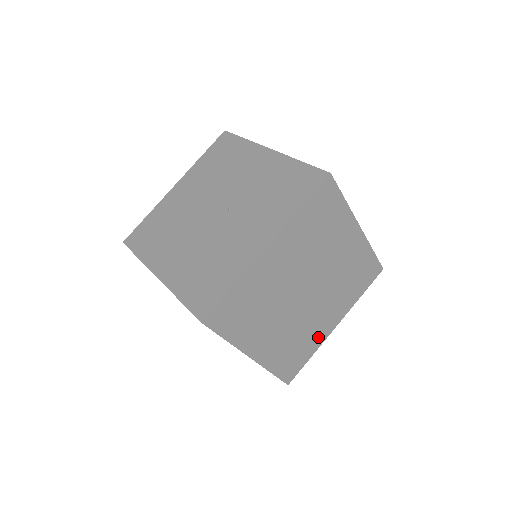
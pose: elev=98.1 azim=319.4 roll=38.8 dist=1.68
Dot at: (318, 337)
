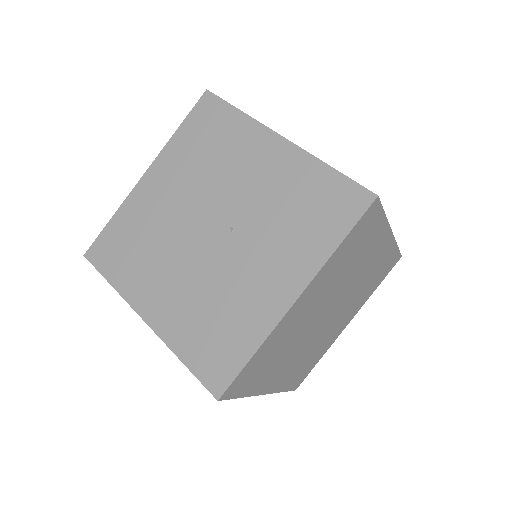
Dot at: (330, 342)
